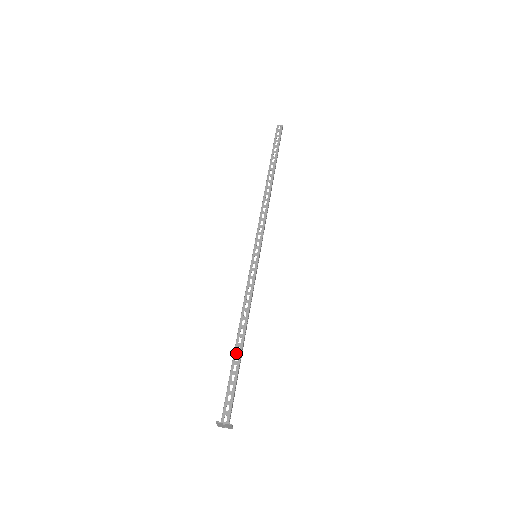
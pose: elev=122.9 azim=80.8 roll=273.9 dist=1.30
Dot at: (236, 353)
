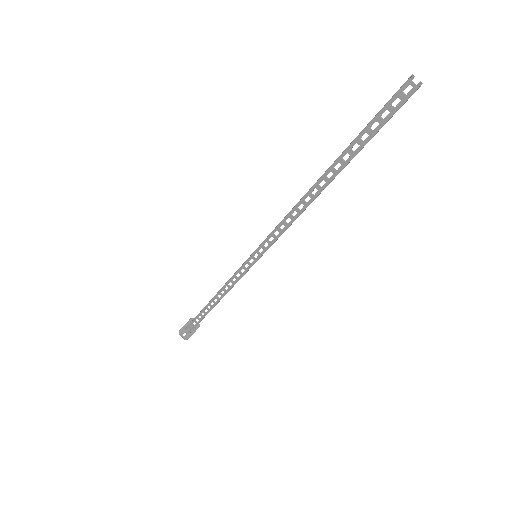
Dot at: (206, 308)
